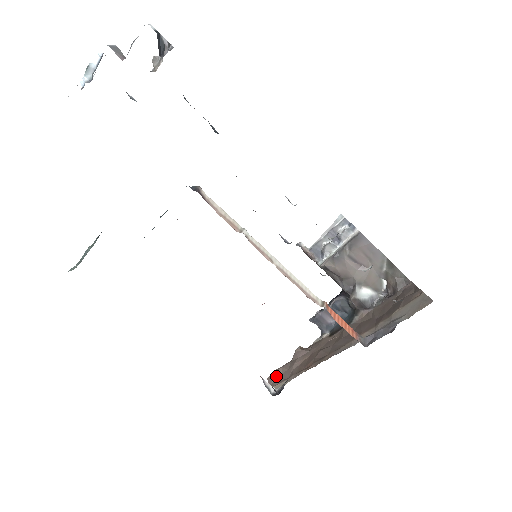
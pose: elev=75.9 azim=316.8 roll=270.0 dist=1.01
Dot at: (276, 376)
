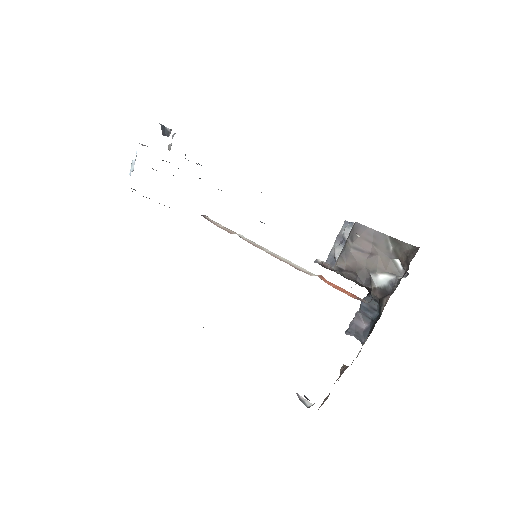
Dot at: (323, 402)
